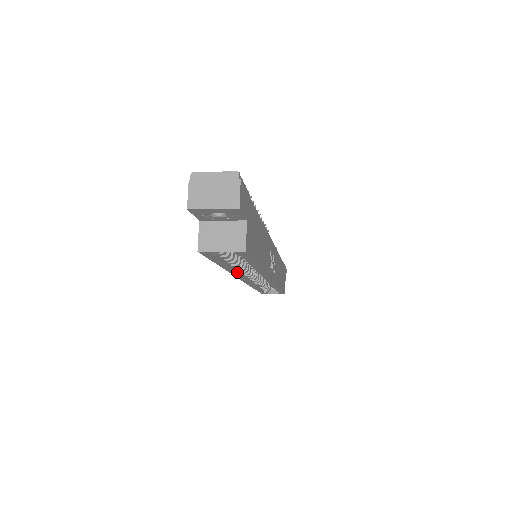
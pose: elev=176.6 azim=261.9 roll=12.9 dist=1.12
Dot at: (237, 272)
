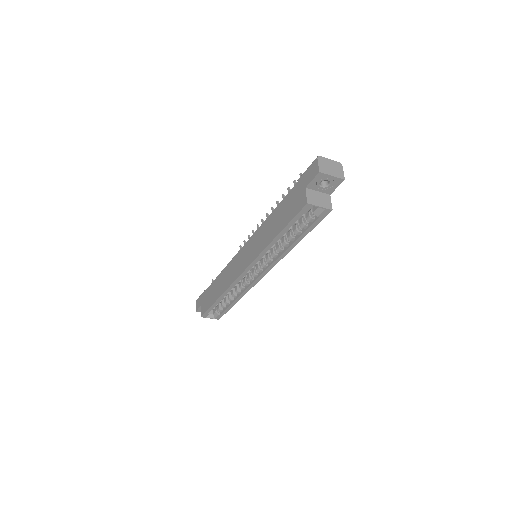
Dot at: (264, 254)
